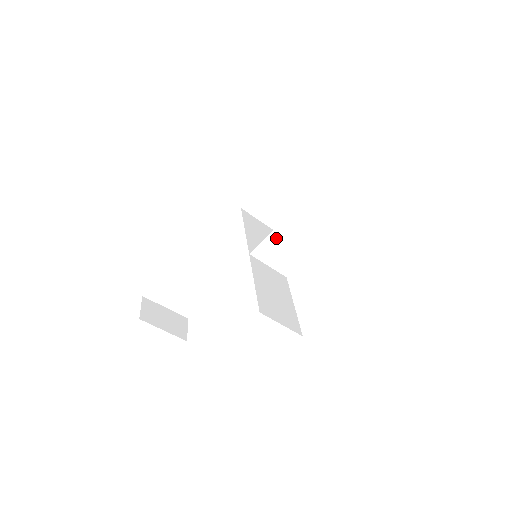
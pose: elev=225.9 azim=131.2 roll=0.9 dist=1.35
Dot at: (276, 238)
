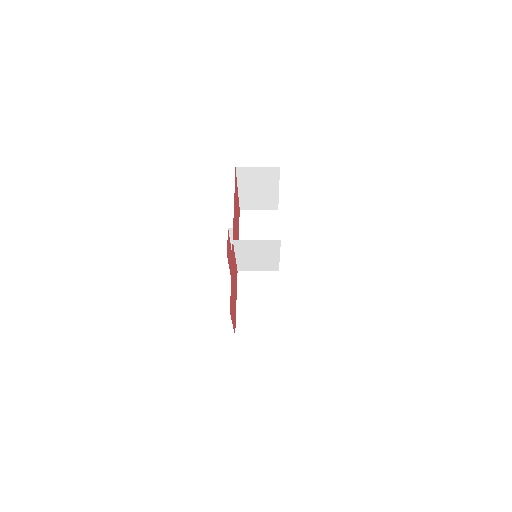
Dot at: (243, 261)
